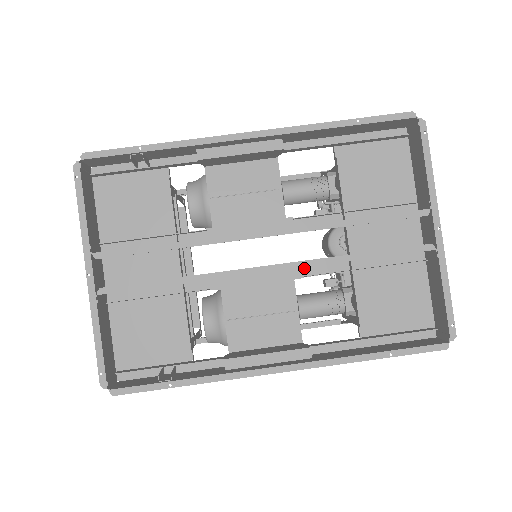
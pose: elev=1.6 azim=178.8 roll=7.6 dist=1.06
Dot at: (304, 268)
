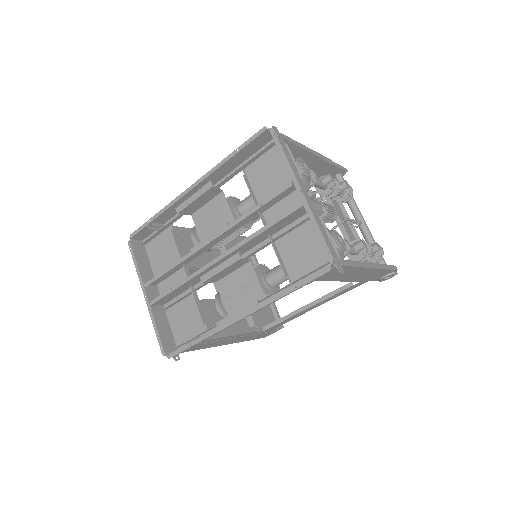
Dot at: (248, 251)
